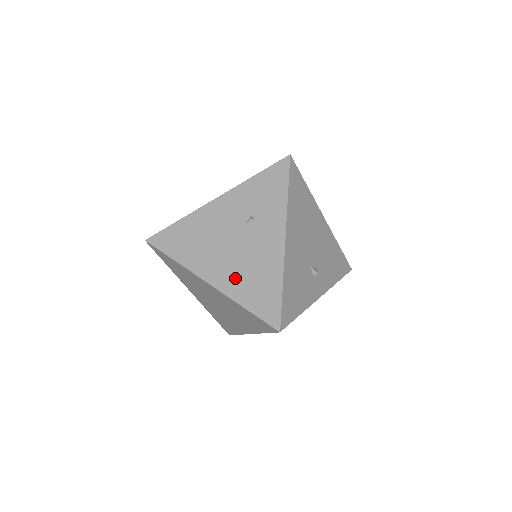
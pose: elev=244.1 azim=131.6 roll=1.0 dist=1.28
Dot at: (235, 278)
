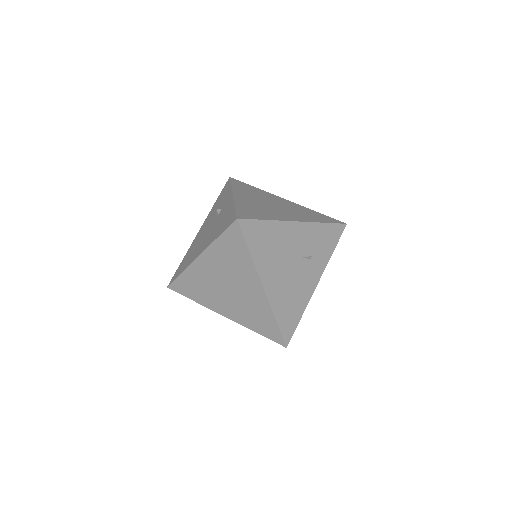
Dot at: (281, 295)
